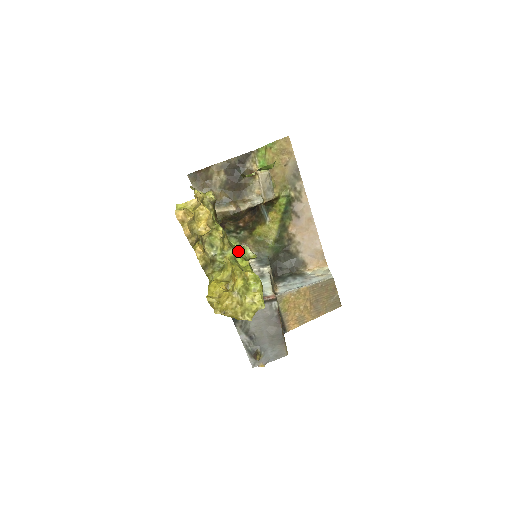
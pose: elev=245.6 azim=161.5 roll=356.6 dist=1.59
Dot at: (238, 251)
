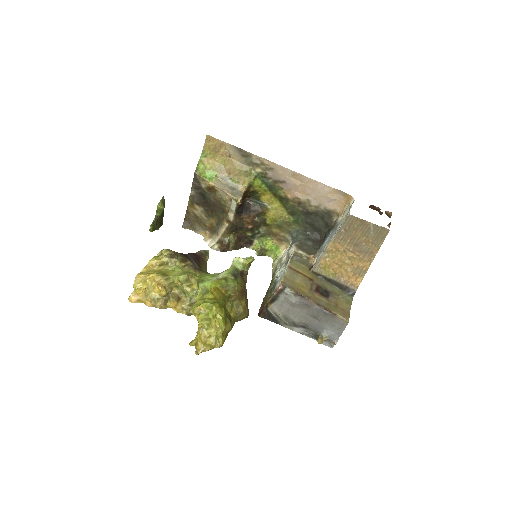
Dot at: (221, 273)
